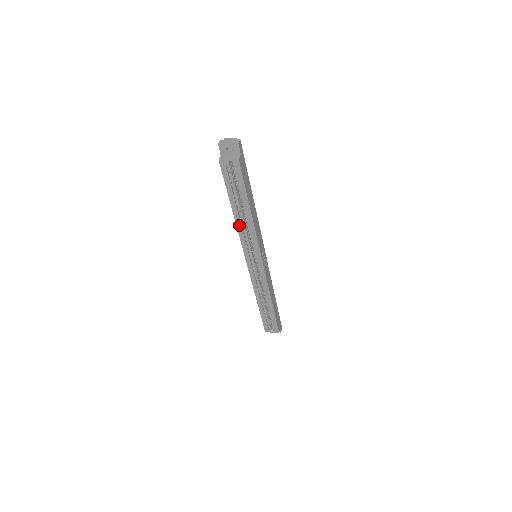
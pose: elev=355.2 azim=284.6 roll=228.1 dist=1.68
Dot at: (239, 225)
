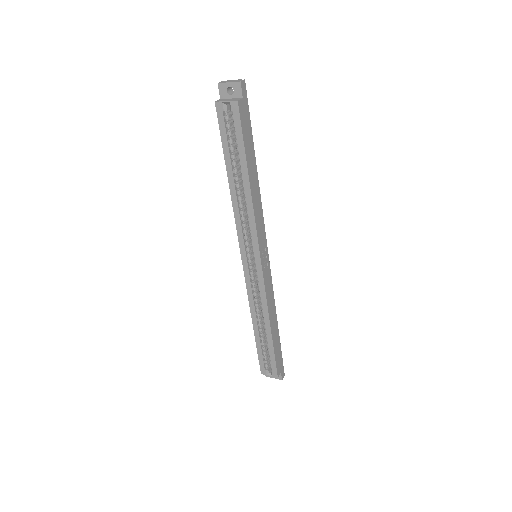
Dot at: (235, 201)
